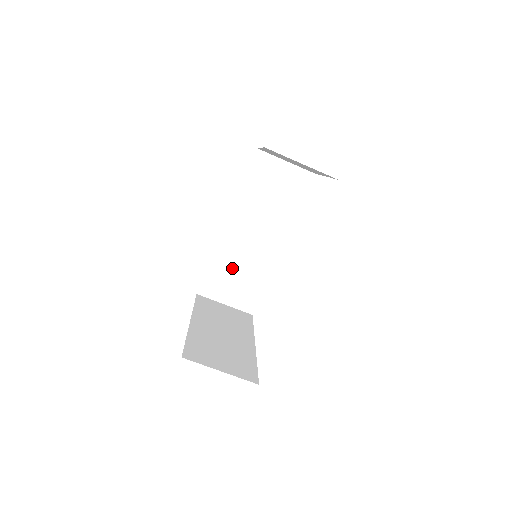
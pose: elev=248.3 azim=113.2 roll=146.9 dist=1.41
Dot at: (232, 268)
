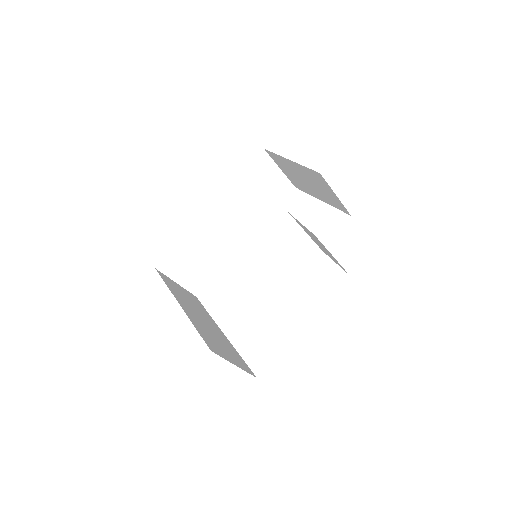
Dot at: (197, 250)
